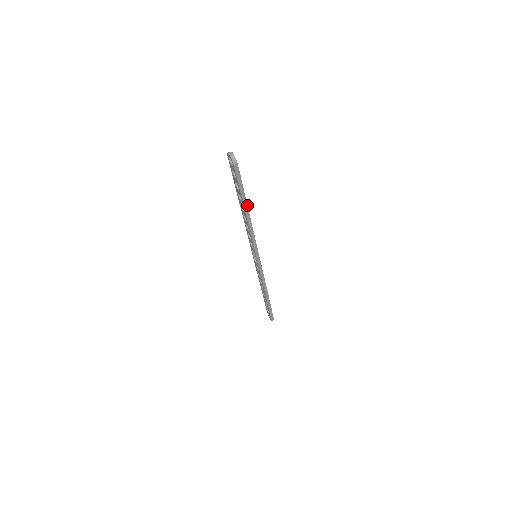
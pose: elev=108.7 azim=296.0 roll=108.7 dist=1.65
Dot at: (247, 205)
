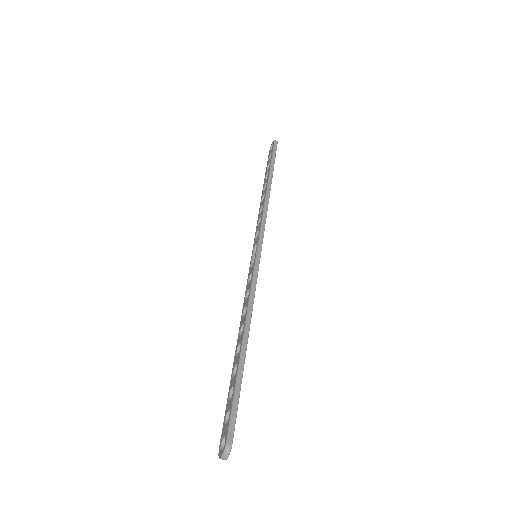
Dot at: occluded
